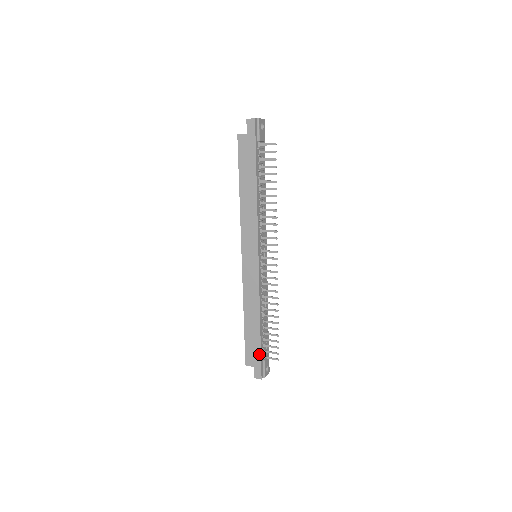
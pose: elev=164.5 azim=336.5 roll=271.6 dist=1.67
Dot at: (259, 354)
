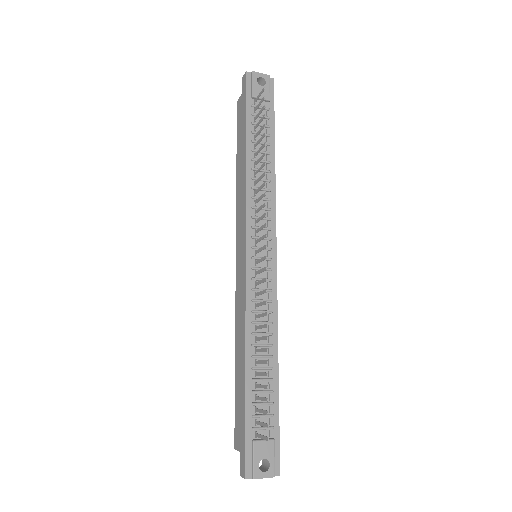
Dot at: (244, 424)
